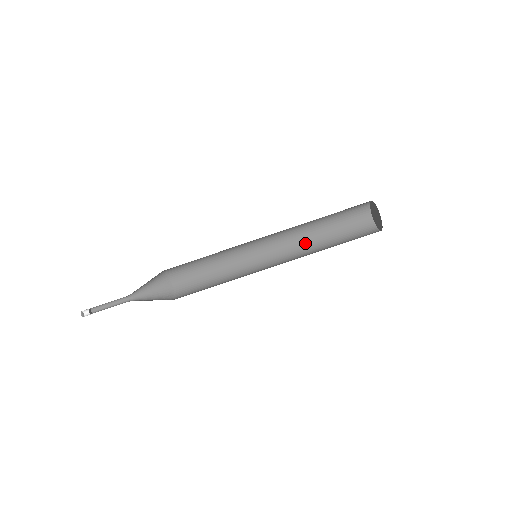
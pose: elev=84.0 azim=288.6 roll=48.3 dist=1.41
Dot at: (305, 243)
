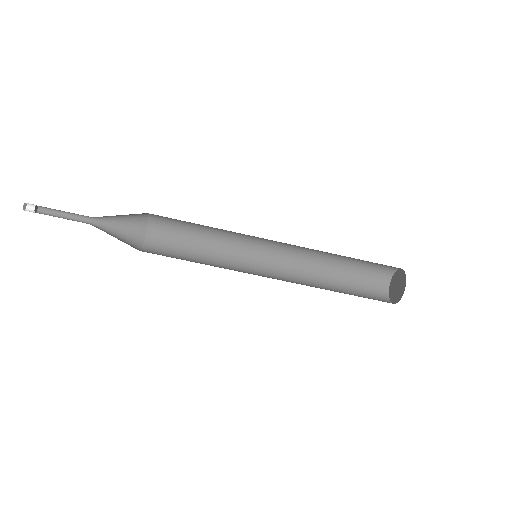
Dot at: (314, 258)
